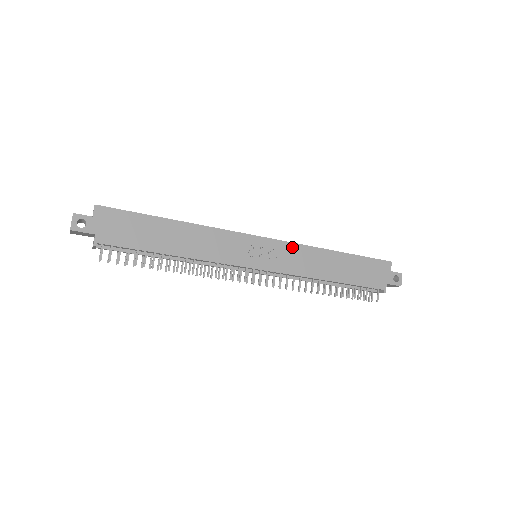
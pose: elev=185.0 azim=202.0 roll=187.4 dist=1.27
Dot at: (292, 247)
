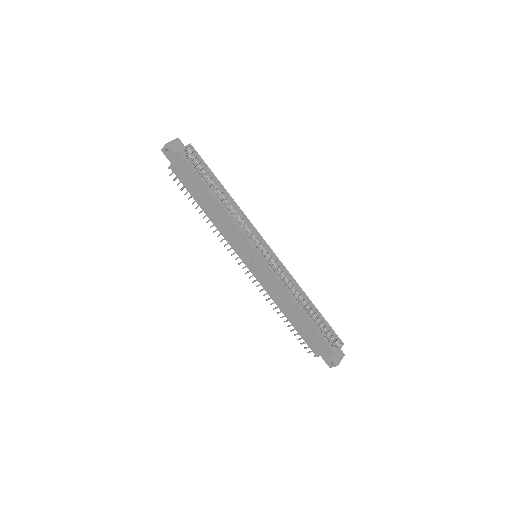
Dot at: (274, 278)
